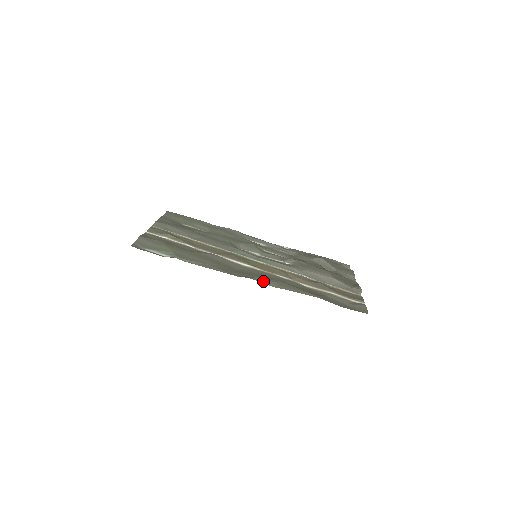
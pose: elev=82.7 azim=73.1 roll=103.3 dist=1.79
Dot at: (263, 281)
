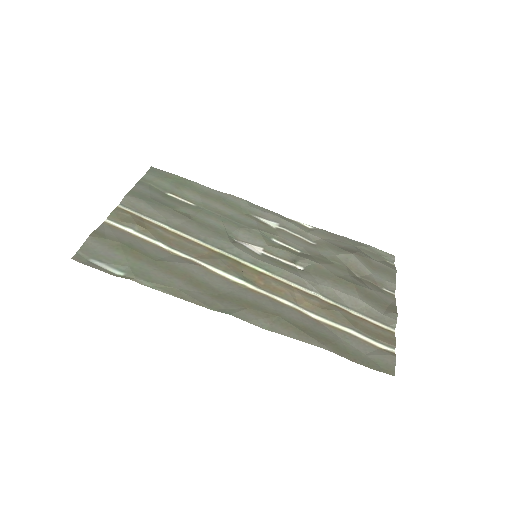
Dot at: (250, 318)
